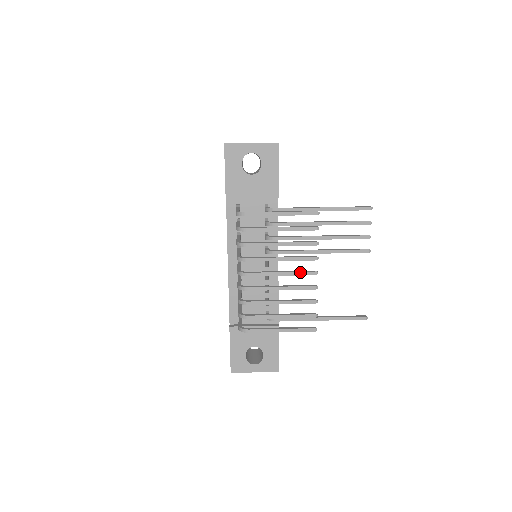
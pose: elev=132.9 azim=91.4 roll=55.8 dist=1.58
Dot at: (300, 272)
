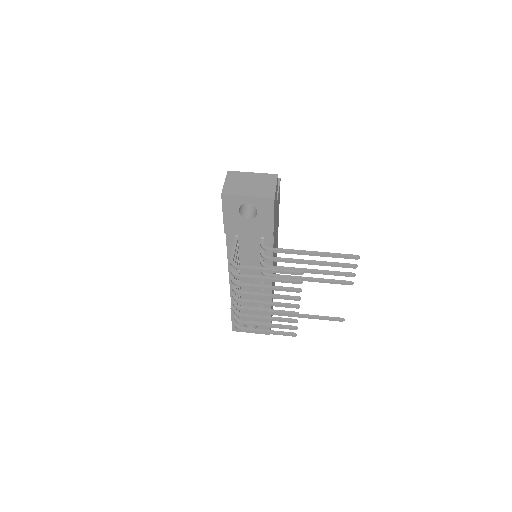
Dot at: (284, 305)
